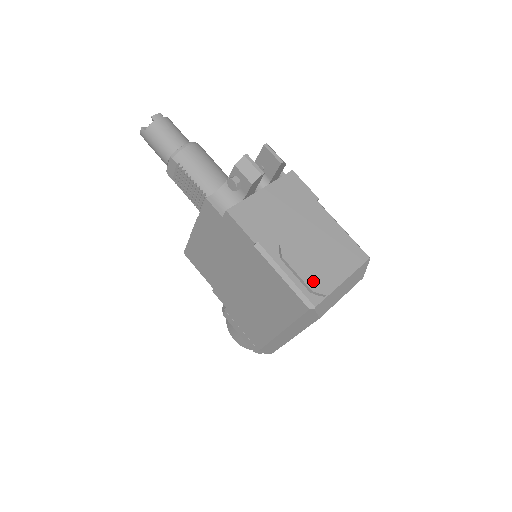
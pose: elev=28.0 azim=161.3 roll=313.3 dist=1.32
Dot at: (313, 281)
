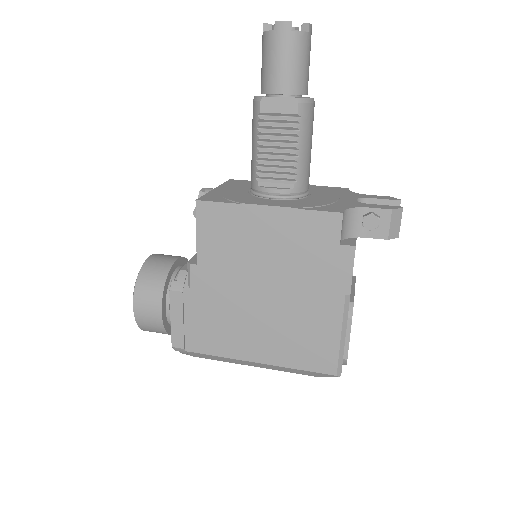
Dot at: occluded
